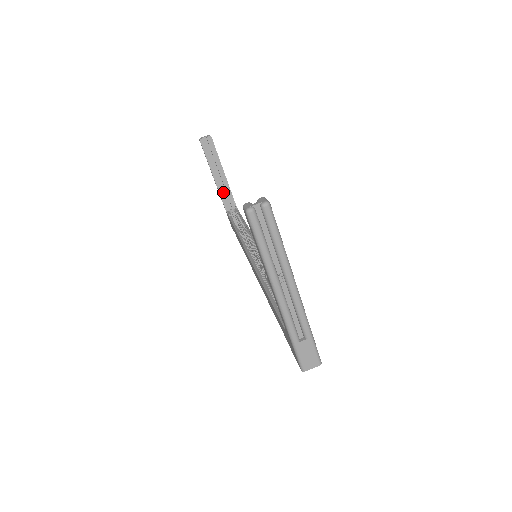
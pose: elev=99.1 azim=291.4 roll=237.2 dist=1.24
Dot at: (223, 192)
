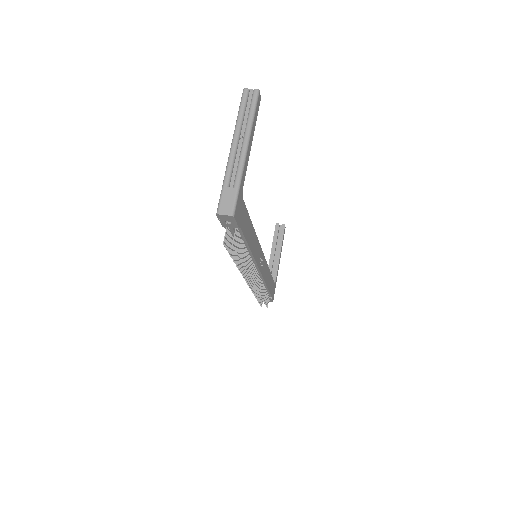
Dot at: (271, 267)
